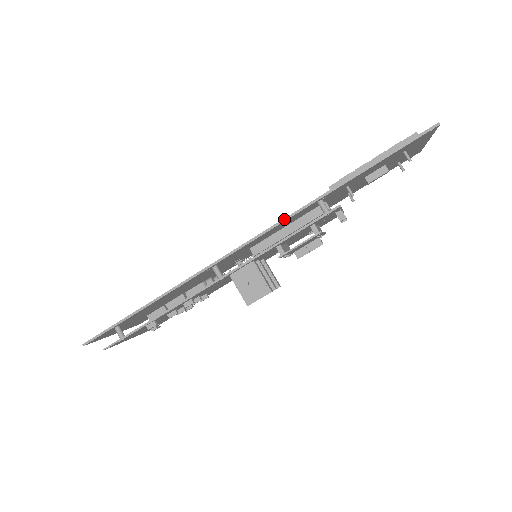
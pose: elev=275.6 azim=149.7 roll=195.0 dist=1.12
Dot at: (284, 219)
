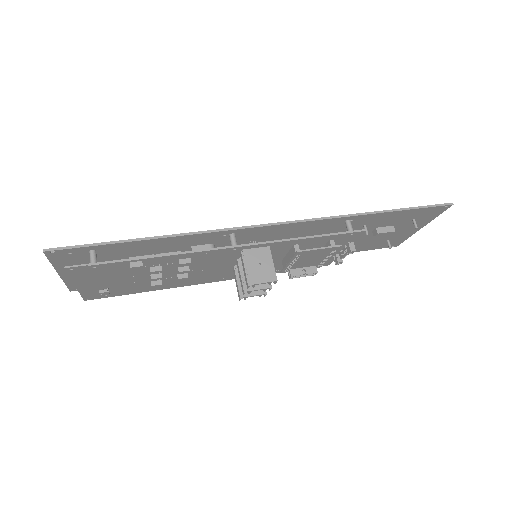
Dot at: (318, 218)
